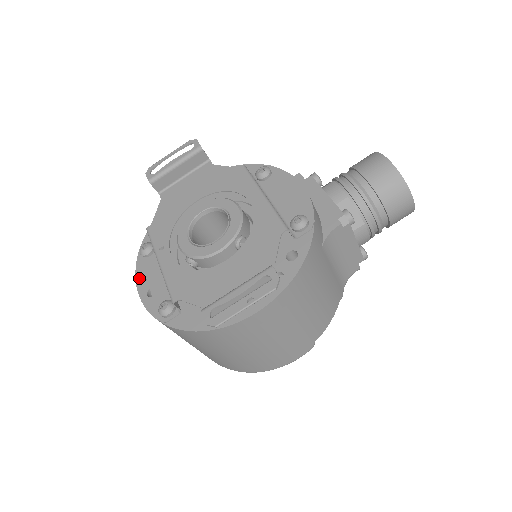
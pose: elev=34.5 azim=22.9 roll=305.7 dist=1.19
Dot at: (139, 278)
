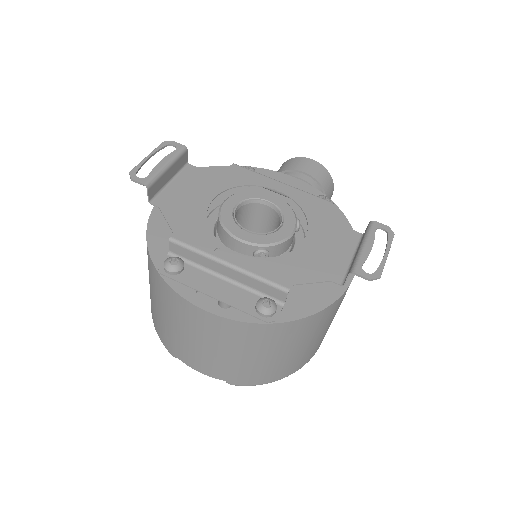
Dot at: (191, 297)
